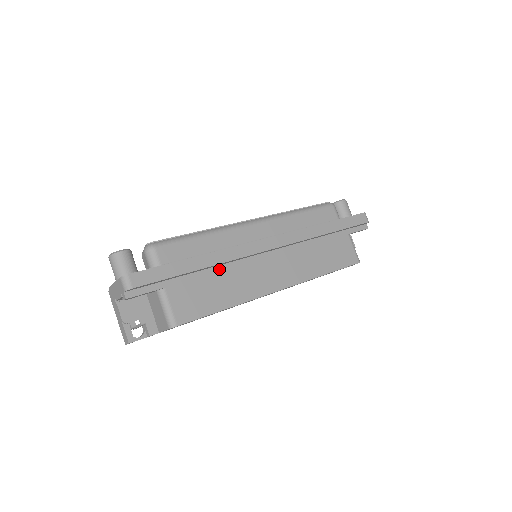
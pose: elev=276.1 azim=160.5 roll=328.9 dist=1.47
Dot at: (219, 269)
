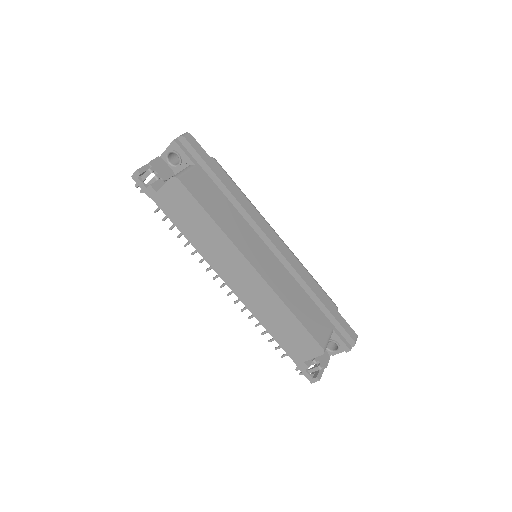
Dot at: (233, 208)
